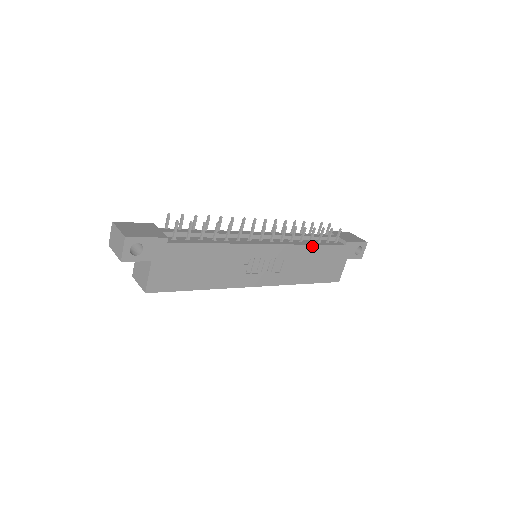
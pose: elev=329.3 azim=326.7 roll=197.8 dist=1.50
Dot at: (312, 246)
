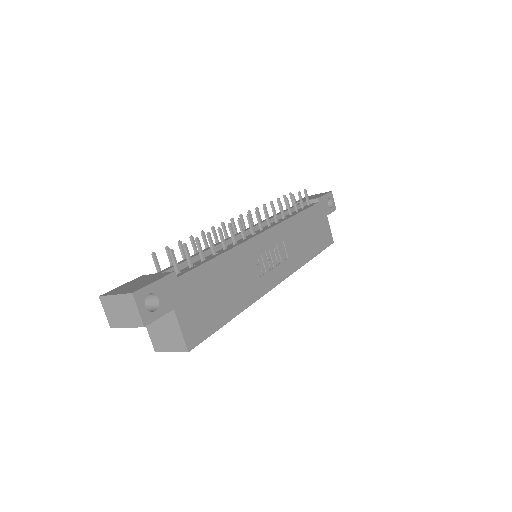
Dot at: (296, 216)
